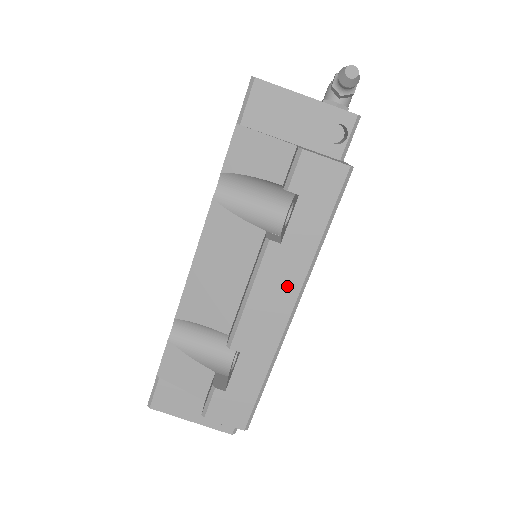
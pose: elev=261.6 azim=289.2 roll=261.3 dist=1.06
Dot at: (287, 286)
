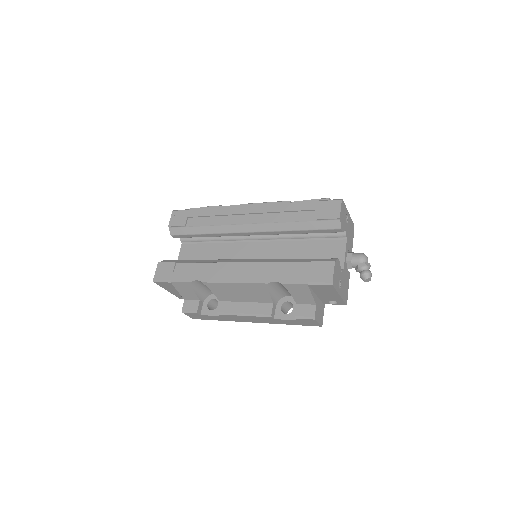
Dot at: (260, 321)
